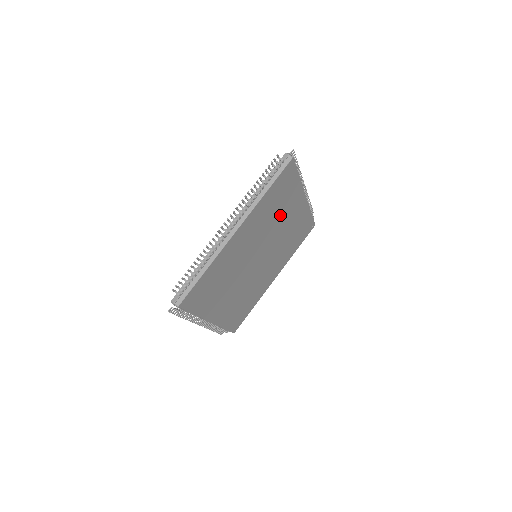
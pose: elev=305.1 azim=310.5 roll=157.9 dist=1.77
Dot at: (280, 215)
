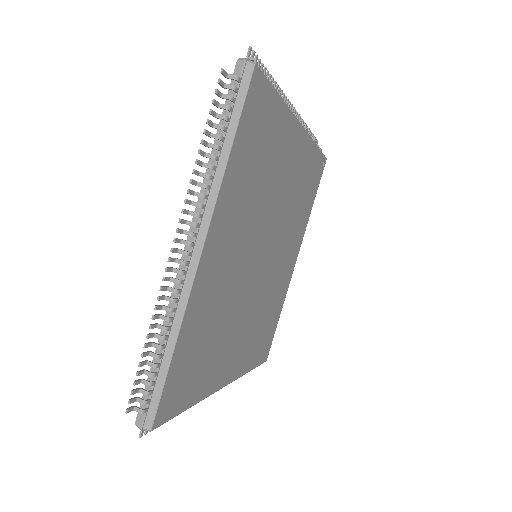
Dot at: (270, 178)
